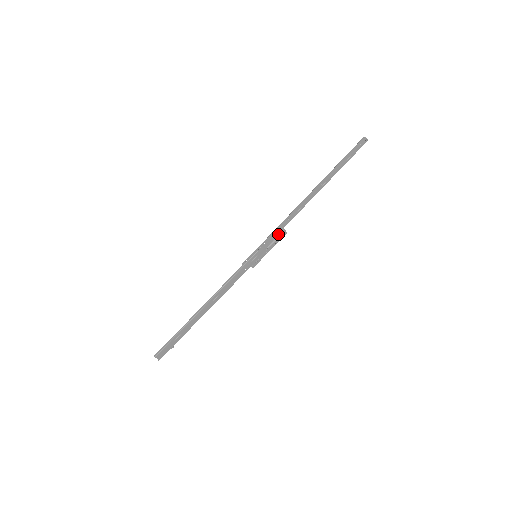
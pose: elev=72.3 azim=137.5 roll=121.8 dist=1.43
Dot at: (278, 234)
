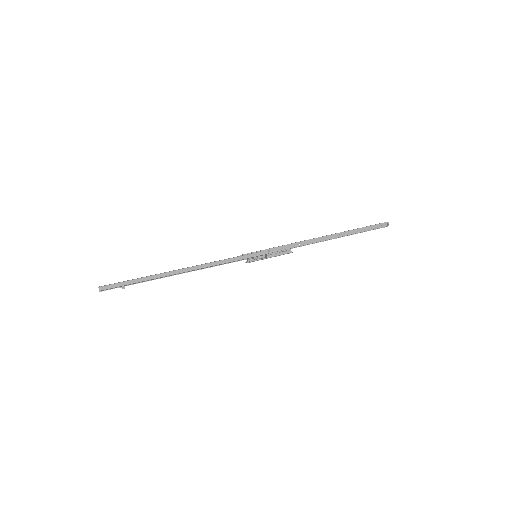
Dot at: (285, 251)
